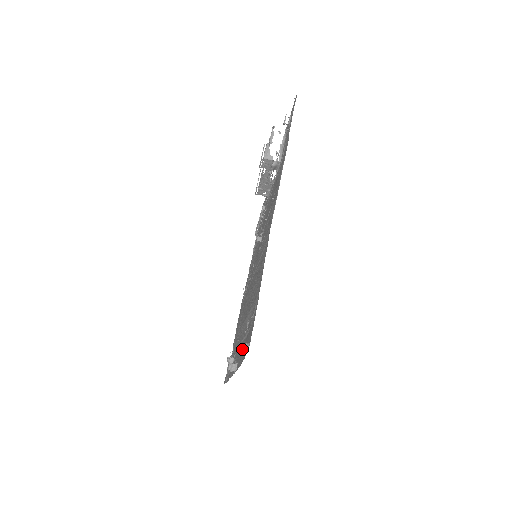
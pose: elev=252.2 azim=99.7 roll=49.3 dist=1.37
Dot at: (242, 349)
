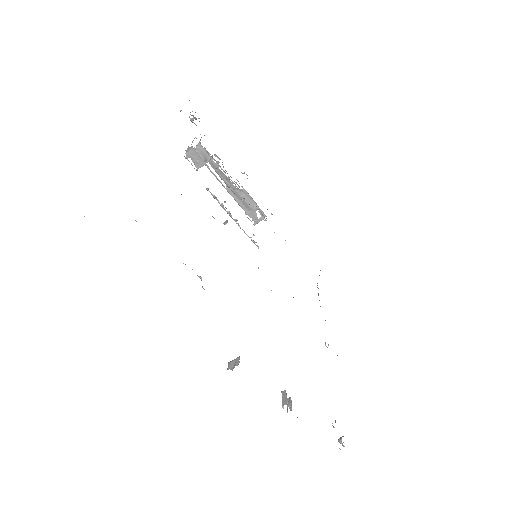
Dot at: occluded
